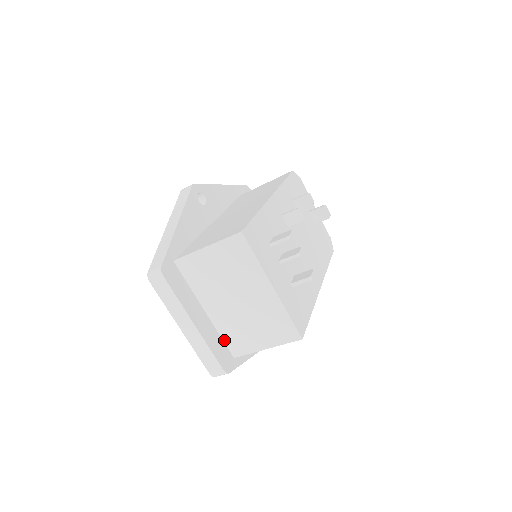
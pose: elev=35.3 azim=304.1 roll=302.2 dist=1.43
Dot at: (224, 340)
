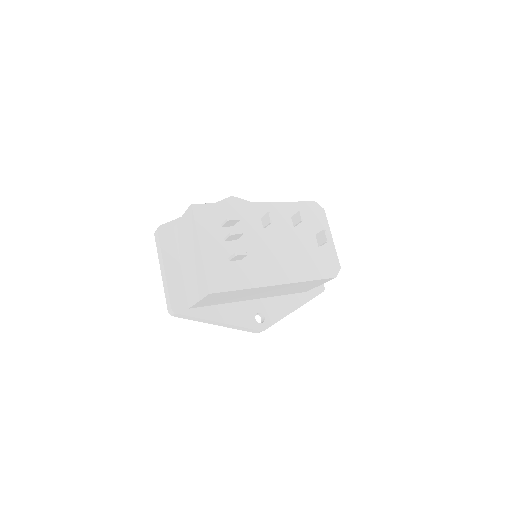
Dot at: (186, 292)
